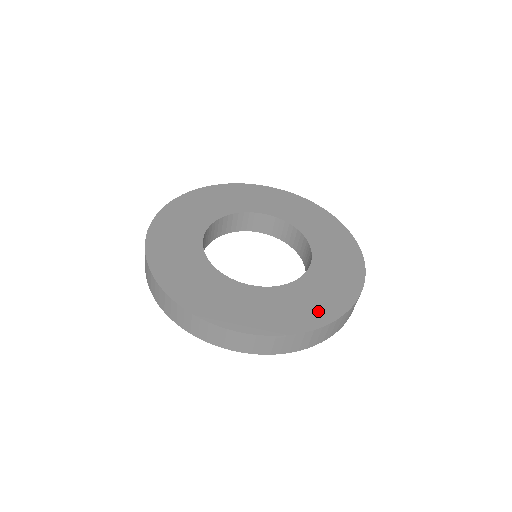
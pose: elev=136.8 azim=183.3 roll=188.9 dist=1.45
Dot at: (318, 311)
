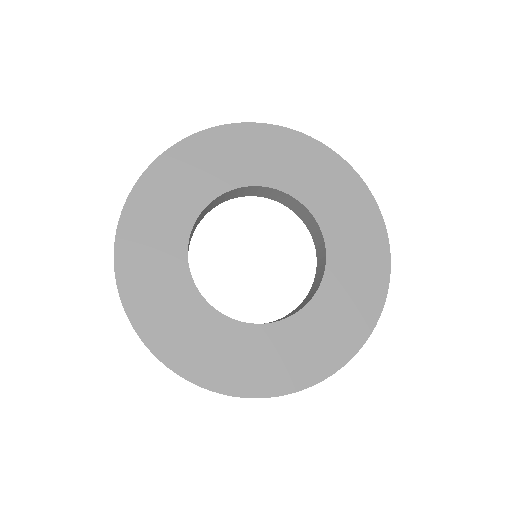
Dot at: (369, 291)
